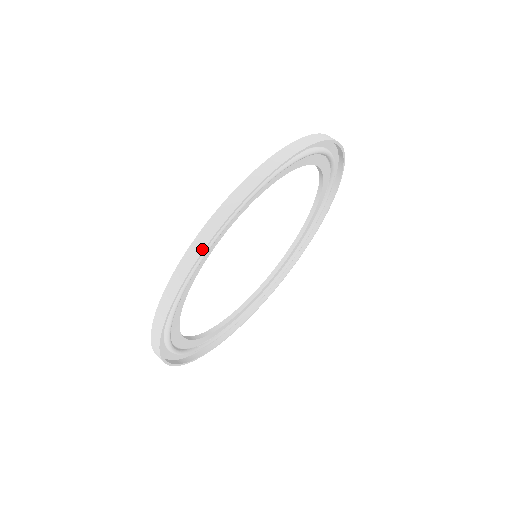
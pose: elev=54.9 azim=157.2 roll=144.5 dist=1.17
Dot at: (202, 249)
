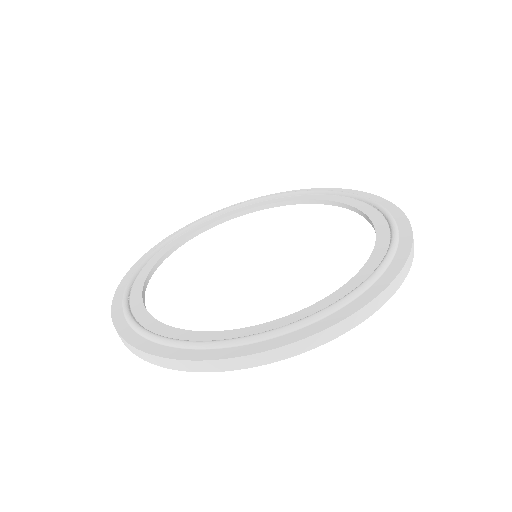
Dot at: (328, 341)
